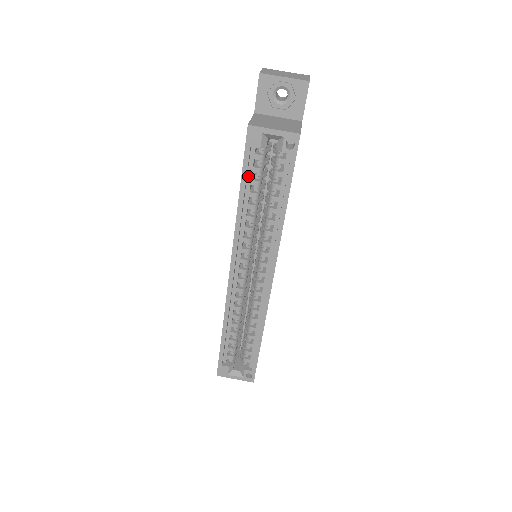
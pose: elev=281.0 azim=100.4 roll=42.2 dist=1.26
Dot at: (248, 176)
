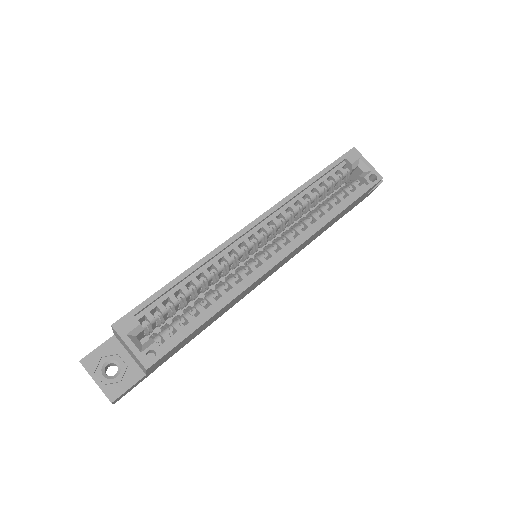
Dot at: (326, 175)
